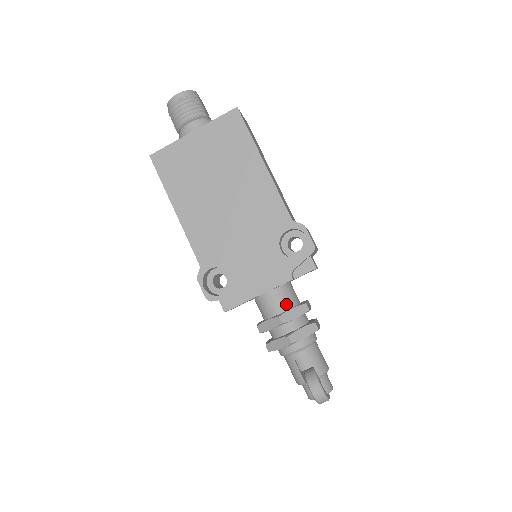
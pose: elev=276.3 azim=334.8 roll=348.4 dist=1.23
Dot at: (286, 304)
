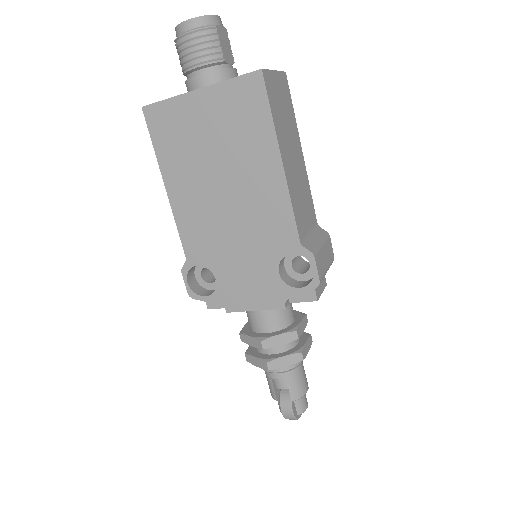
Dot at: (274, 325)
